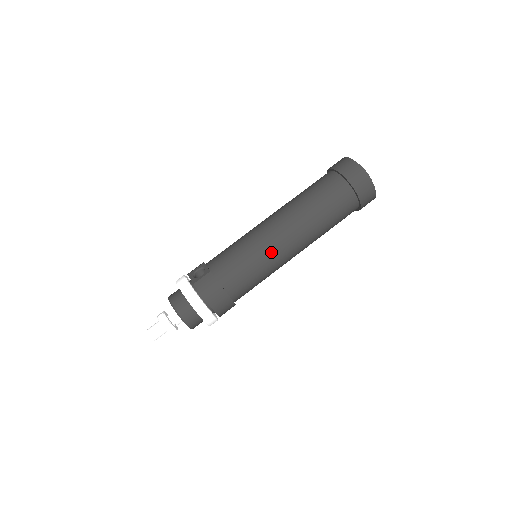
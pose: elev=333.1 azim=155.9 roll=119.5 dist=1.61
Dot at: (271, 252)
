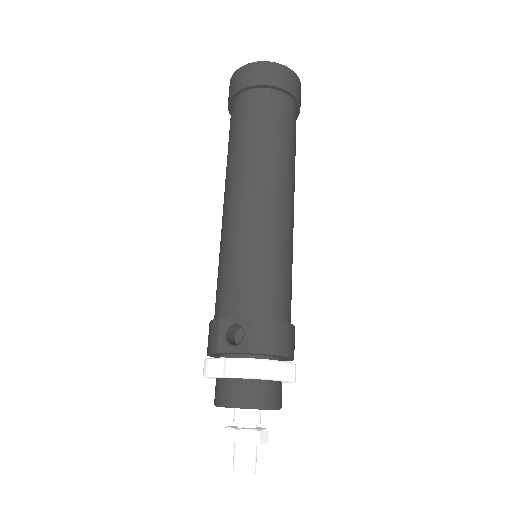
Dot at: (284, 231)
